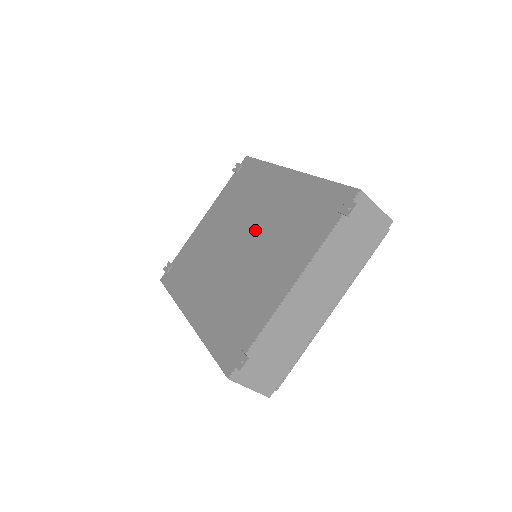
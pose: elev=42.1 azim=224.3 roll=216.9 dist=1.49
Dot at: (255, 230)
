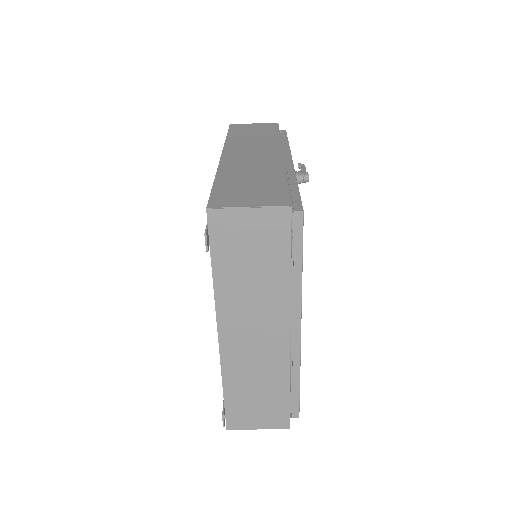
Dot at: occluded
